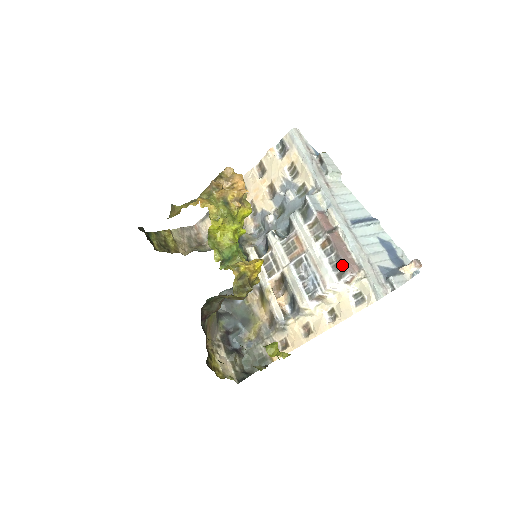
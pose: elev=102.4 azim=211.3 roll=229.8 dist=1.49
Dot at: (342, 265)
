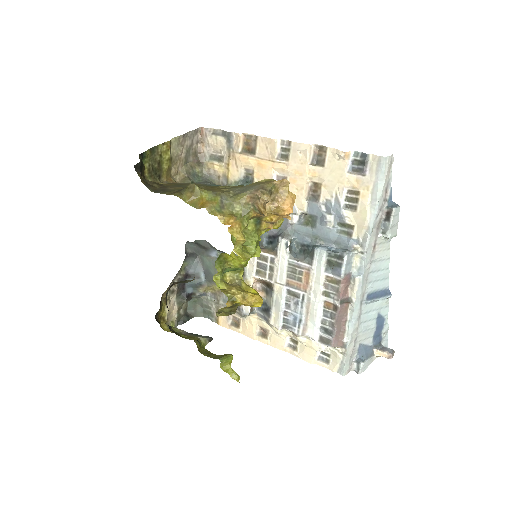
Dot at: (331, 336)
